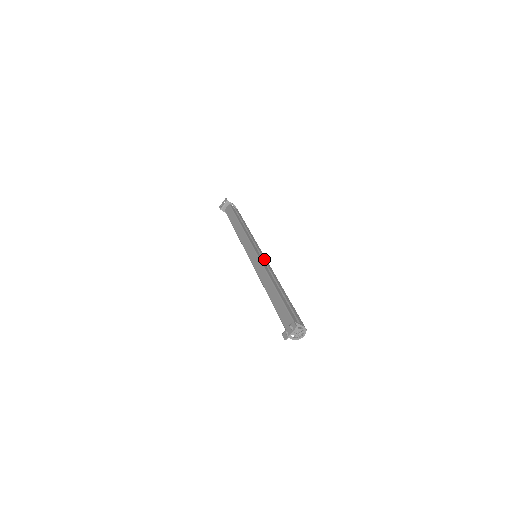
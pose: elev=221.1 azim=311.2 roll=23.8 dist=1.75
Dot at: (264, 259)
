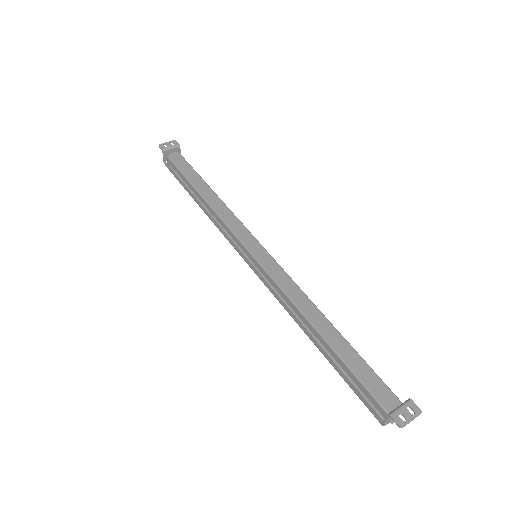
Dot at: occluded
